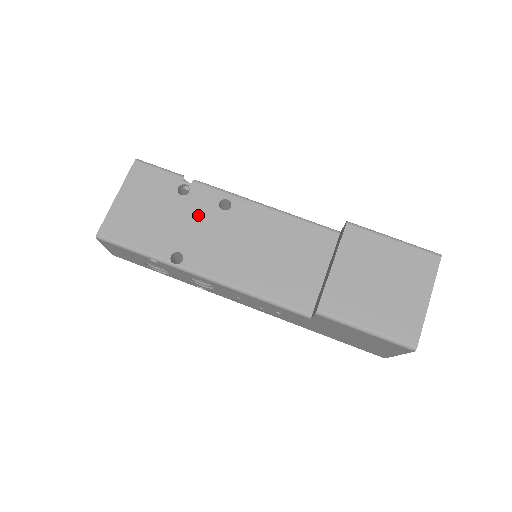
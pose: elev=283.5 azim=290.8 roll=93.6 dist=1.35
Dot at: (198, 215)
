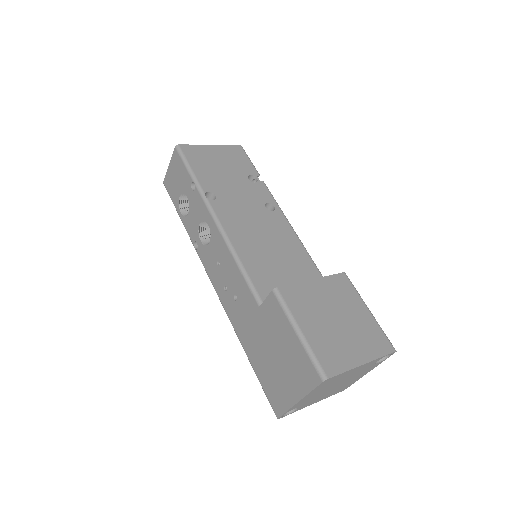
Dot at: (248, 194)
